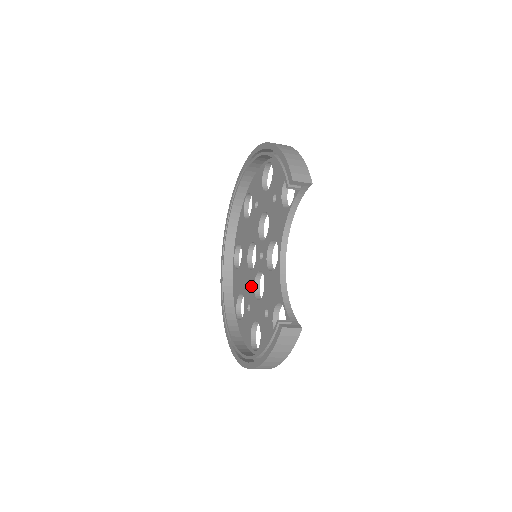
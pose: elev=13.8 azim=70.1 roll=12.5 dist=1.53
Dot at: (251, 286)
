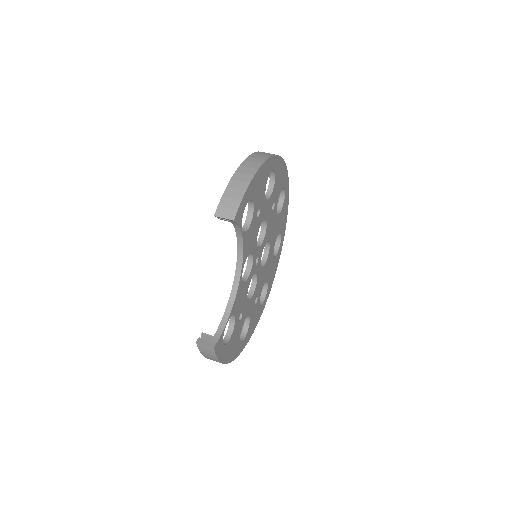
Dot at: occluded
